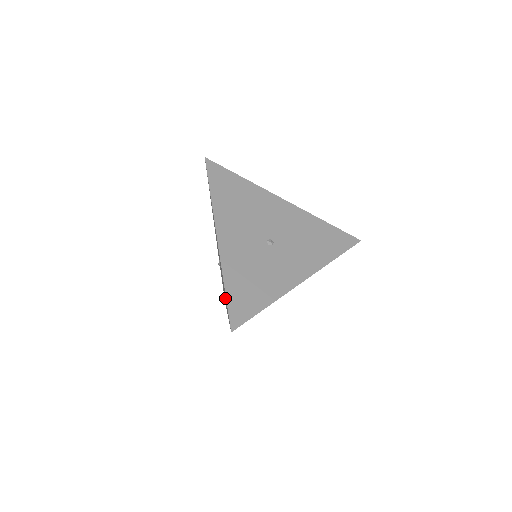
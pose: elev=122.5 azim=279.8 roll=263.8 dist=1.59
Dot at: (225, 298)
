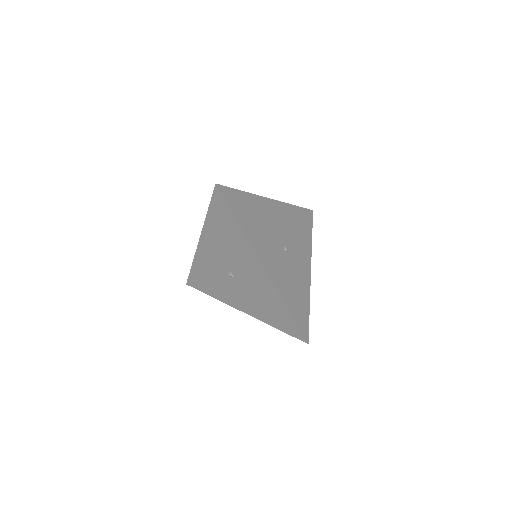
Dot at: (260, 308)
